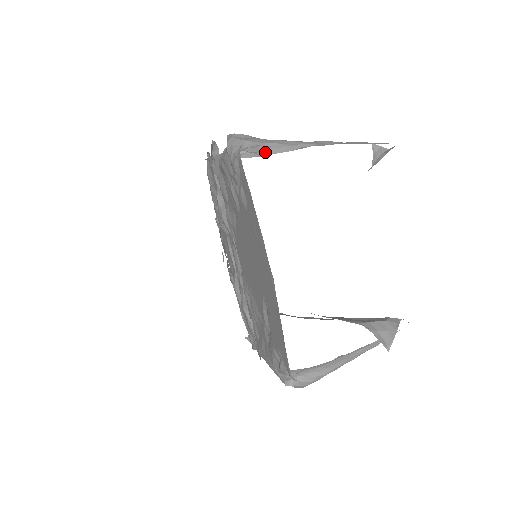
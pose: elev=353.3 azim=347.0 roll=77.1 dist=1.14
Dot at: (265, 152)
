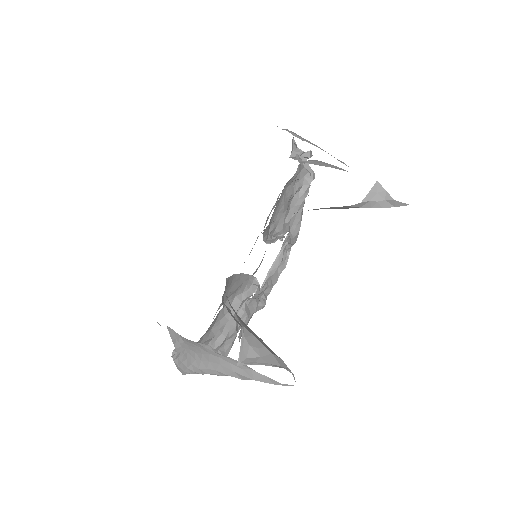
Dot at: (307, 161)
